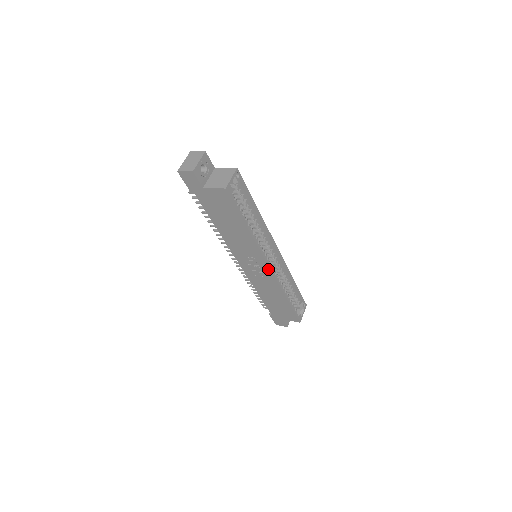
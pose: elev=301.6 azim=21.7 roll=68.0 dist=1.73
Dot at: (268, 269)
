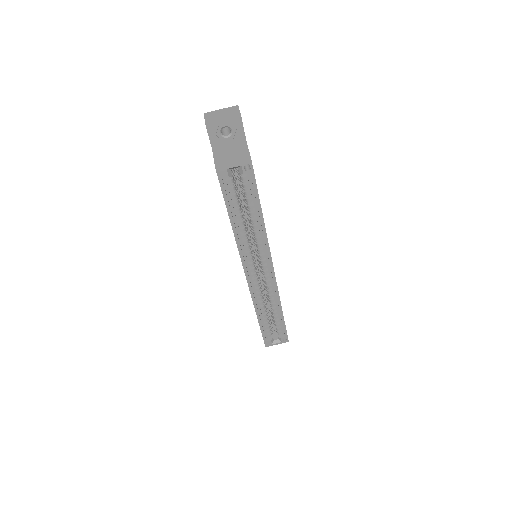
Dot at: (246, 277)
